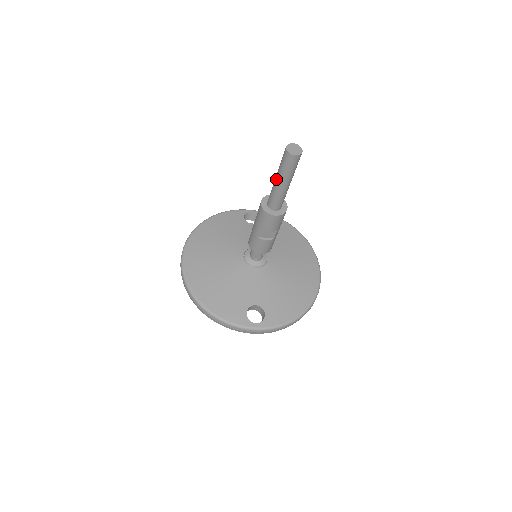
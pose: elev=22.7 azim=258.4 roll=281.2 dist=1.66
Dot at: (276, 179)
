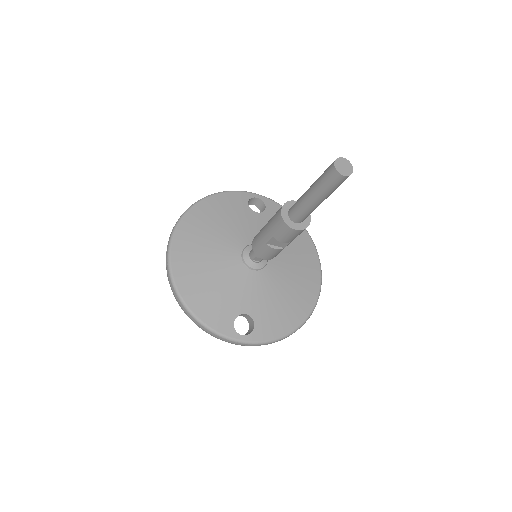
Dot at: (309, 192)
